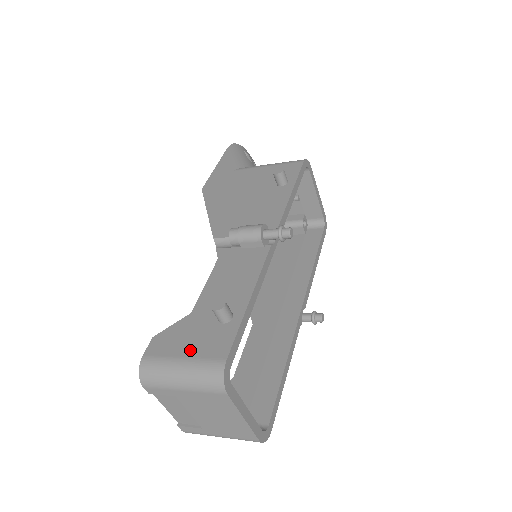
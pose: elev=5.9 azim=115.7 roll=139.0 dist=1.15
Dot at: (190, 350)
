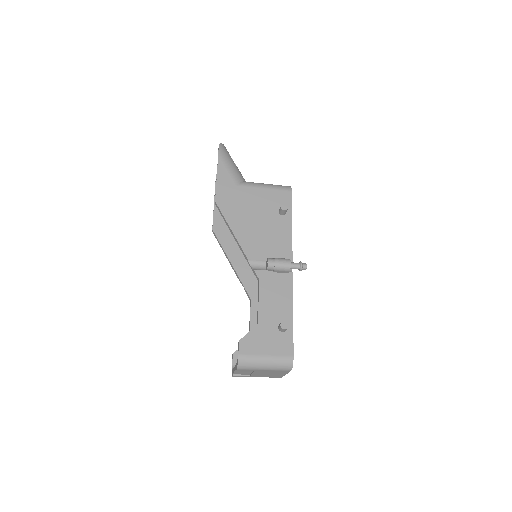
Dot at: (269, 350)
